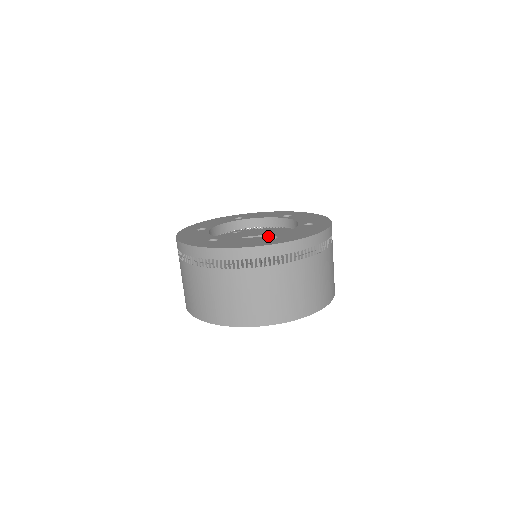
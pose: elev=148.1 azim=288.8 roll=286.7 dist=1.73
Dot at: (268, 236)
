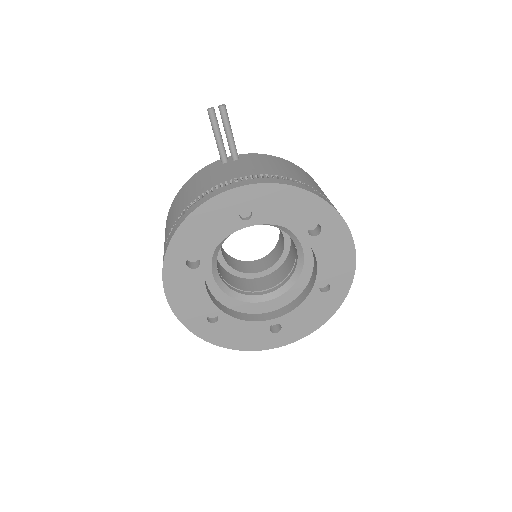
Dot at: (272, 323)
